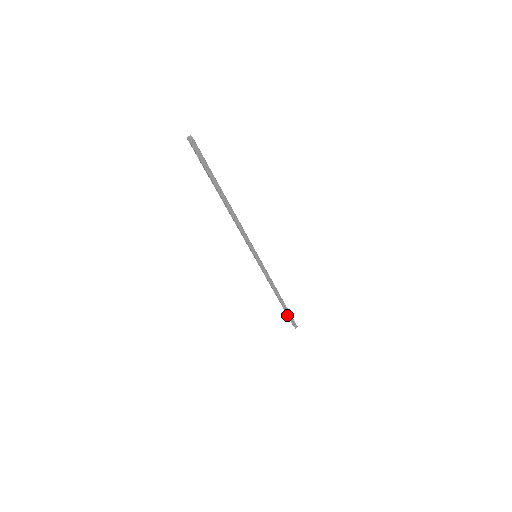
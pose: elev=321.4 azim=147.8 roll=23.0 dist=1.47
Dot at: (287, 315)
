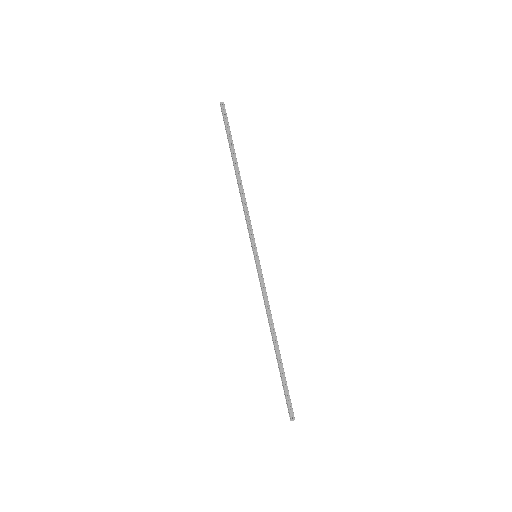
Dot at: occluded
